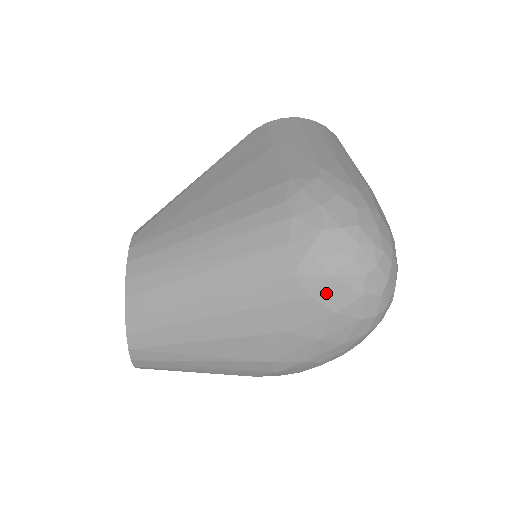
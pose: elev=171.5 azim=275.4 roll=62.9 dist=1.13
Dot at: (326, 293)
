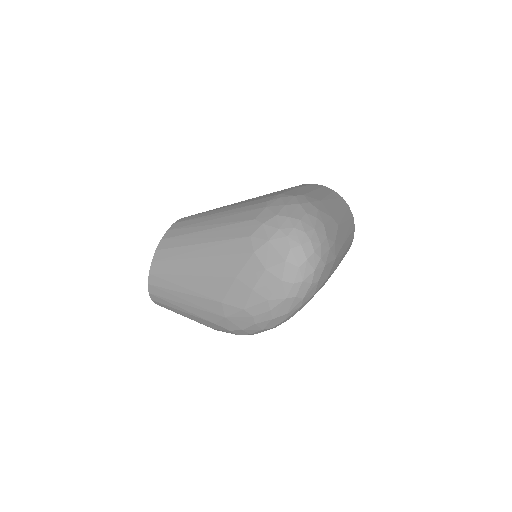
Dot at: (264, 253)
